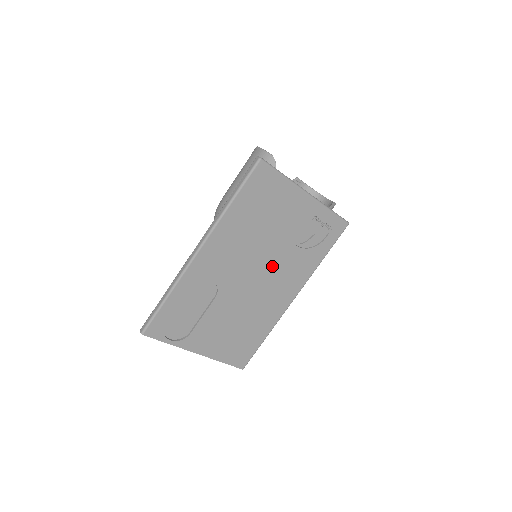
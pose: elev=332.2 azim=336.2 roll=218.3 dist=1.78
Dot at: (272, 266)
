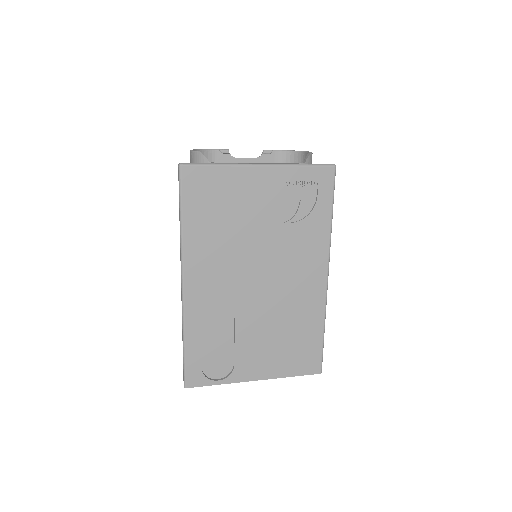
Dot at: (275, 258)
